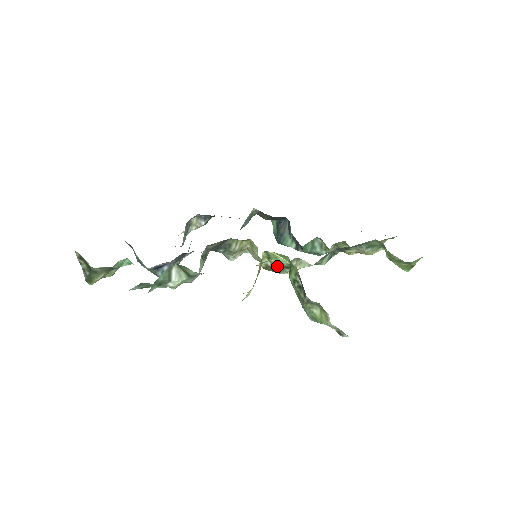
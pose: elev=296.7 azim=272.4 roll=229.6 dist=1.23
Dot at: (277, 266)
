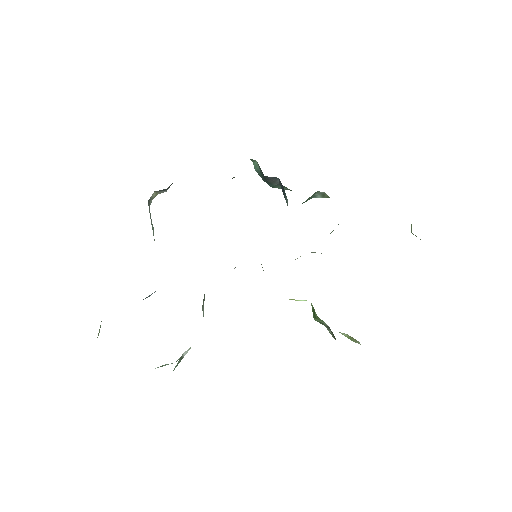
Dot at: occluded
